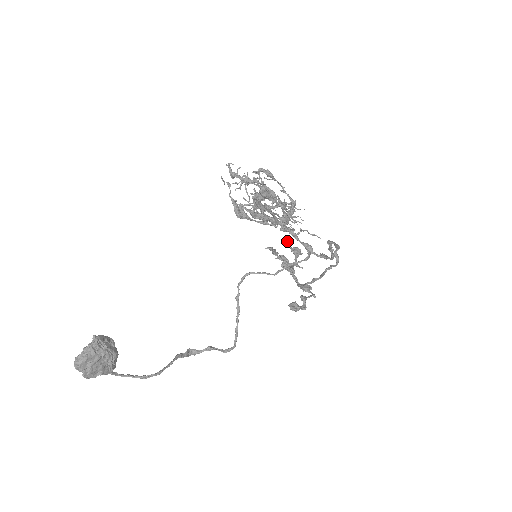
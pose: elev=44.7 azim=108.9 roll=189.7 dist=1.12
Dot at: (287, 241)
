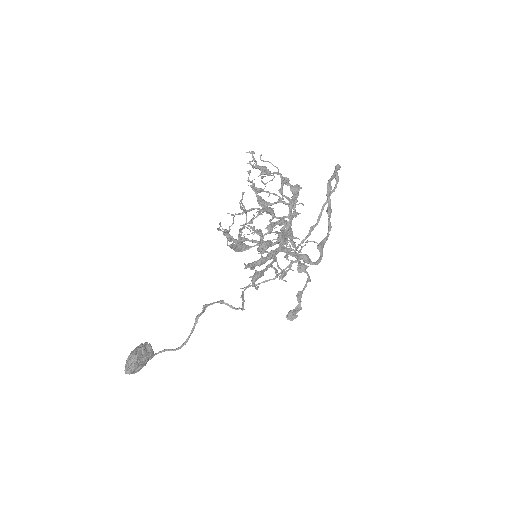
Dot at: (286, 180)
